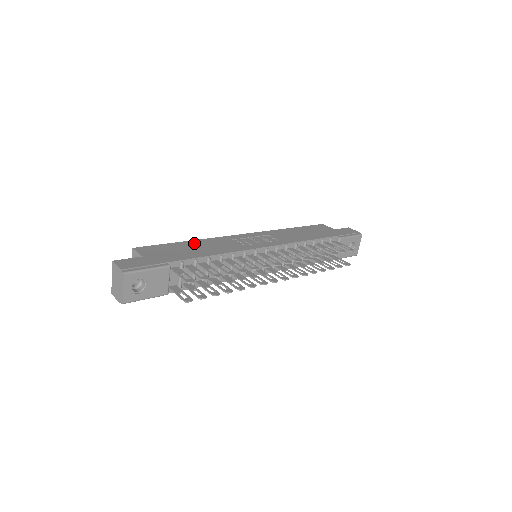
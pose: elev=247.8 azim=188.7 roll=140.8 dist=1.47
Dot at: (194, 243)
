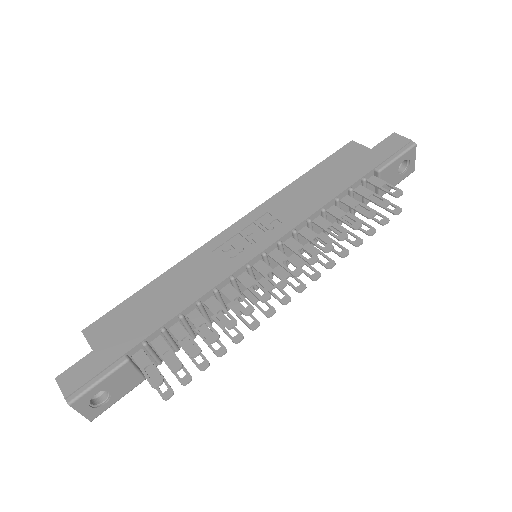
Dot at: (161, 284)
